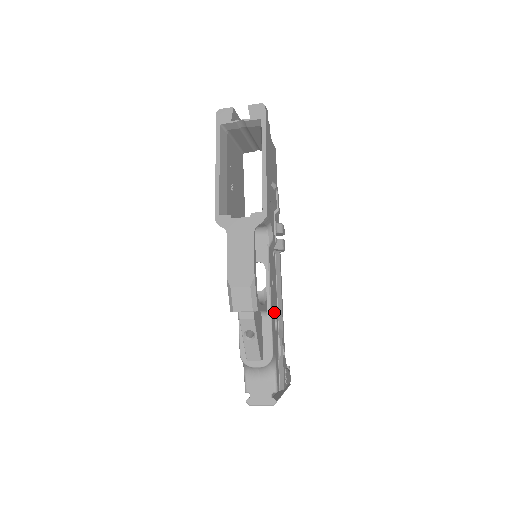
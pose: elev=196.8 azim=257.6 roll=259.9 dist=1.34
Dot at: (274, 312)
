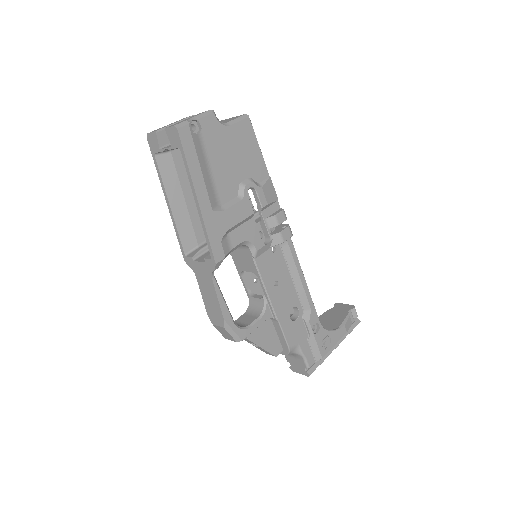
Dot at: (287, 307)
